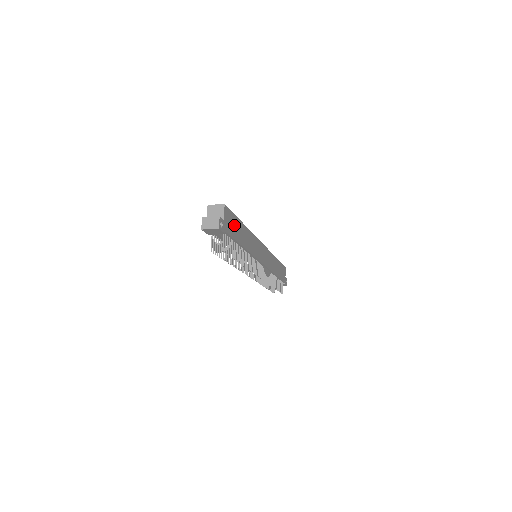
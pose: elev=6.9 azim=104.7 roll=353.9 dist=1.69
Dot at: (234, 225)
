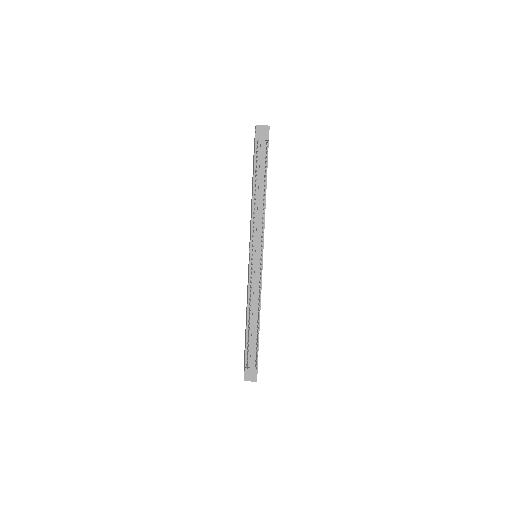
Dot at: occluded
